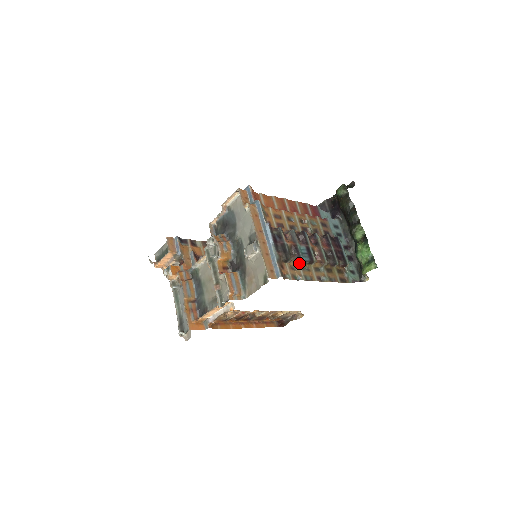
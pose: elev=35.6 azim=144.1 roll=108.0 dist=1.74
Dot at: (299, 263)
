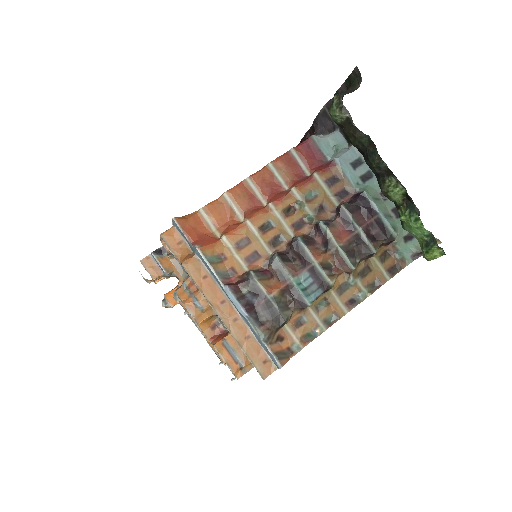
Dot at: (307, 306)
